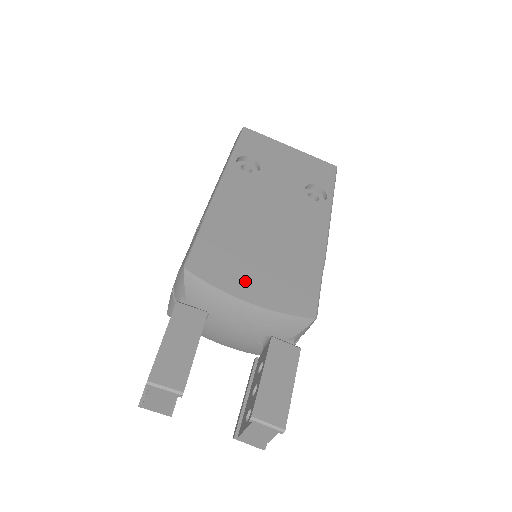
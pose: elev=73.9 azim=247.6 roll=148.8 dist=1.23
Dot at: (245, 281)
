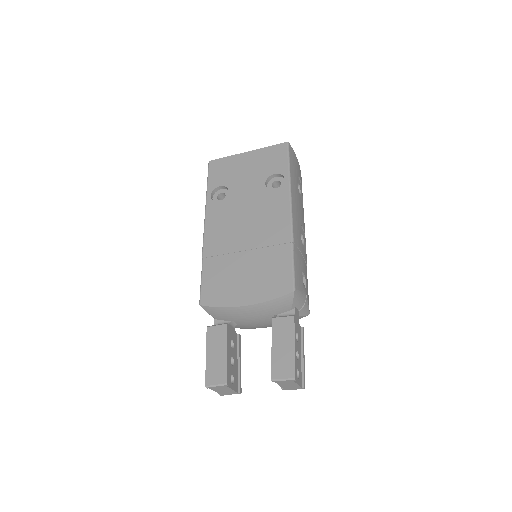
Dot at: (239, 291)
